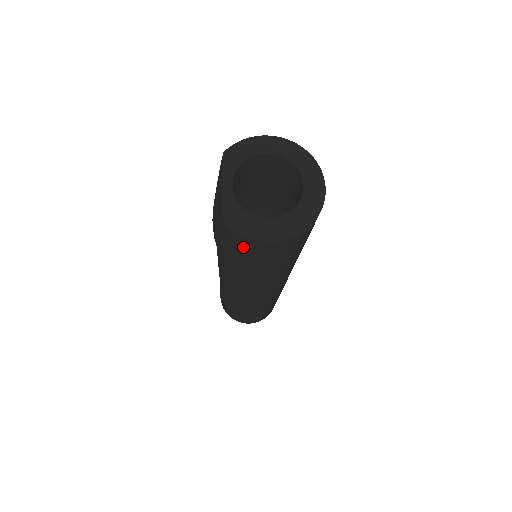
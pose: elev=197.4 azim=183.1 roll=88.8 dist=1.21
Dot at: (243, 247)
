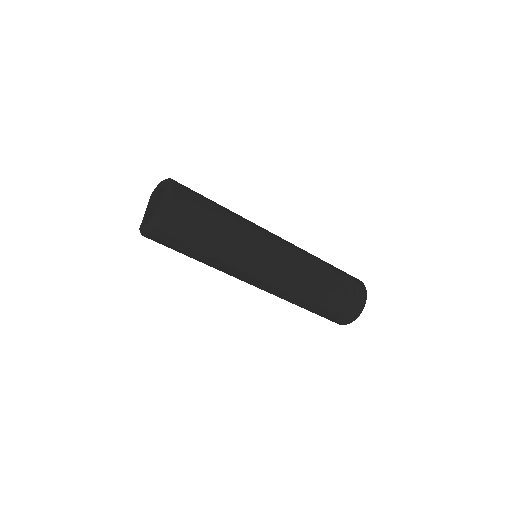
Dot at: occluded
